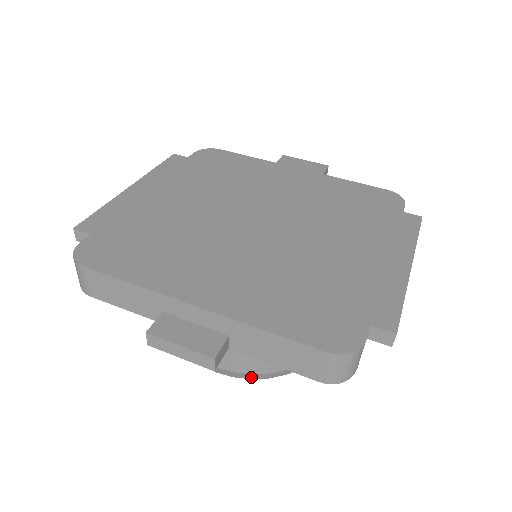
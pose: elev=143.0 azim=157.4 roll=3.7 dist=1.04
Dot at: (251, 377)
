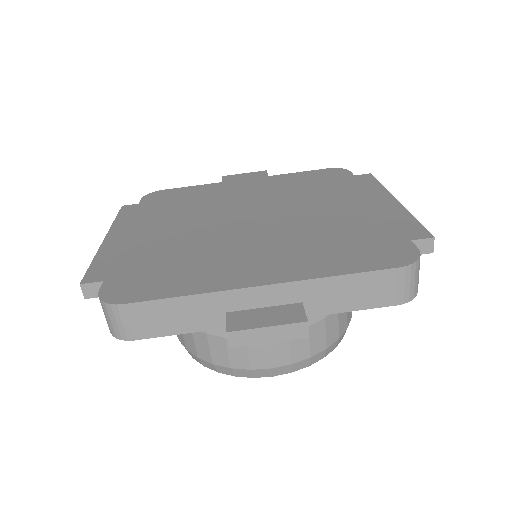
Dot at: (309, 363)
